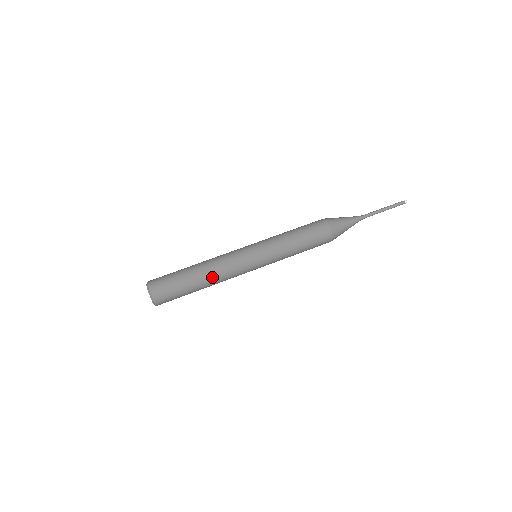
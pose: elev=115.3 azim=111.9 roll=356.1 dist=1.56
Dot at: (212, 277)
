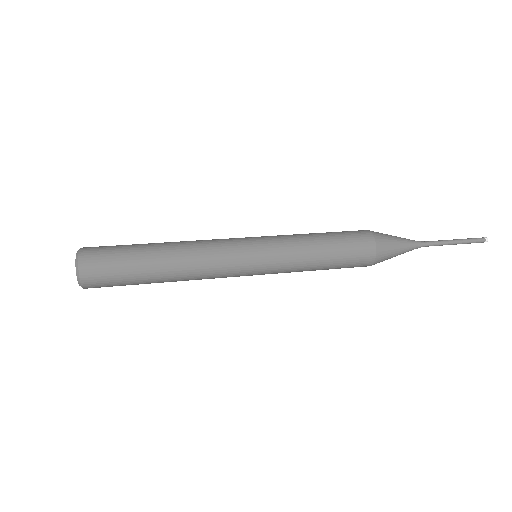
Dot at: (180, 253)
